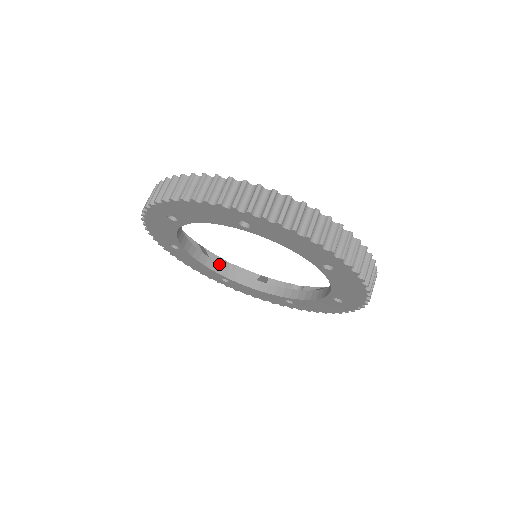
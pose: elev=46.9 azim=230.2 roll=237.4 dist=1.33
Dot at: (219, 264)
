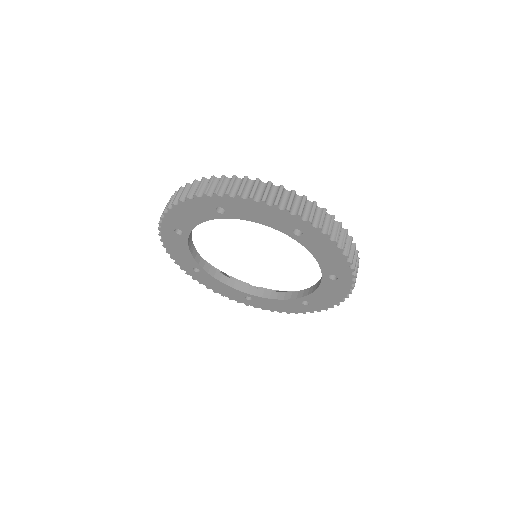
Dot at: (240, 283)
